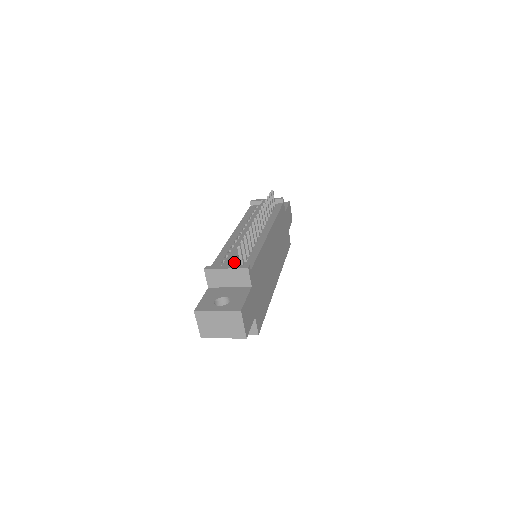
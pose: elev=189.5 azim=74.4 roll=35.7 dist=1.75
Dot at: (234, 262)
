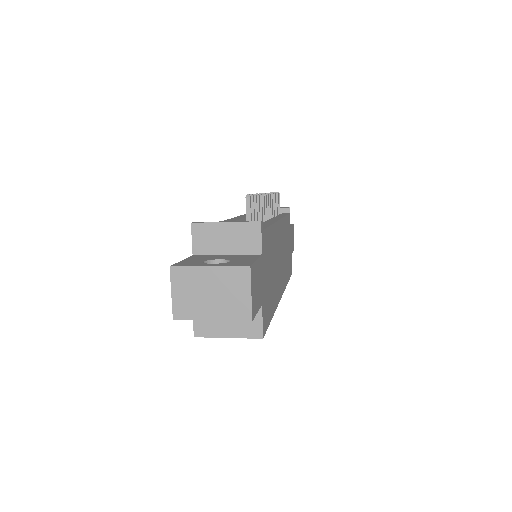
Dot at: occluded
